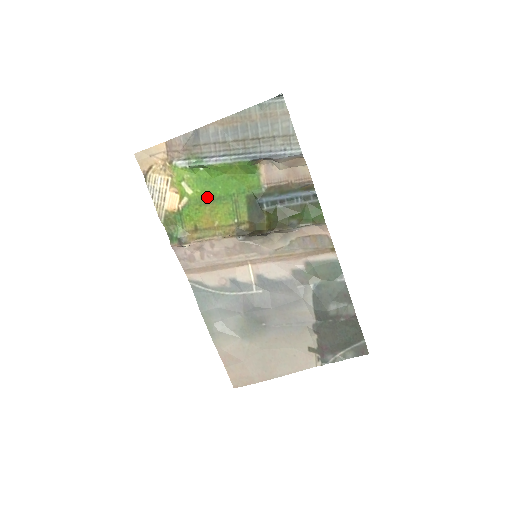
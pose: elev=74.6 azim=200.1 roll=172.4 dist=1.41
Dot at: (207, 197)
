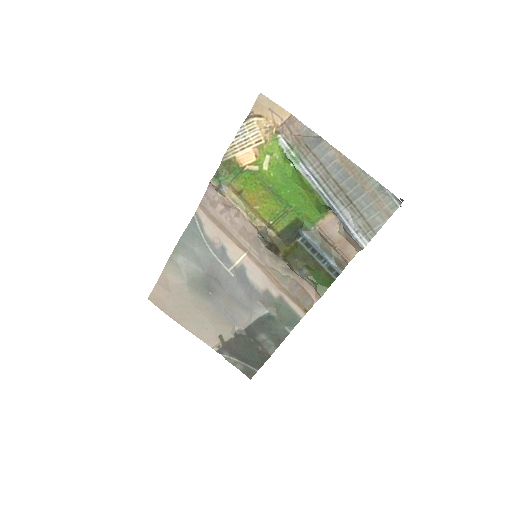
Dot at: (272, 185)
